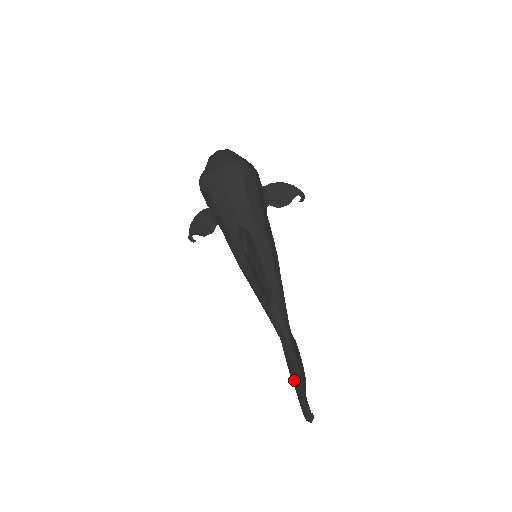
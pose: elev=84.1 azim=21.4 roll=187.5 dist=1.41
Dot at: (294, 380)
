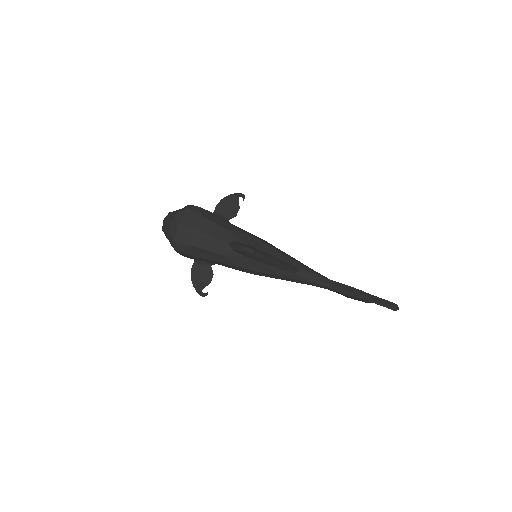
Dot at: (362, 296)
